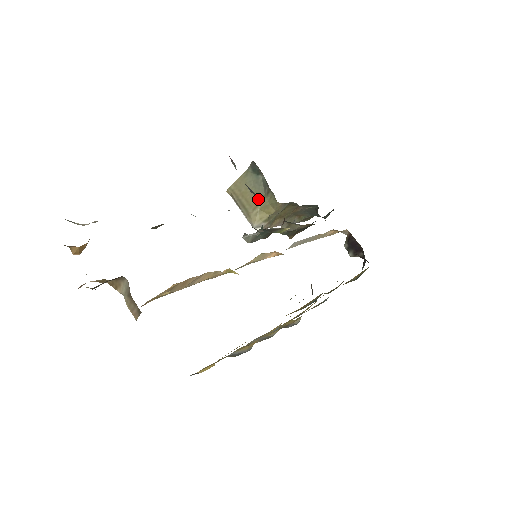
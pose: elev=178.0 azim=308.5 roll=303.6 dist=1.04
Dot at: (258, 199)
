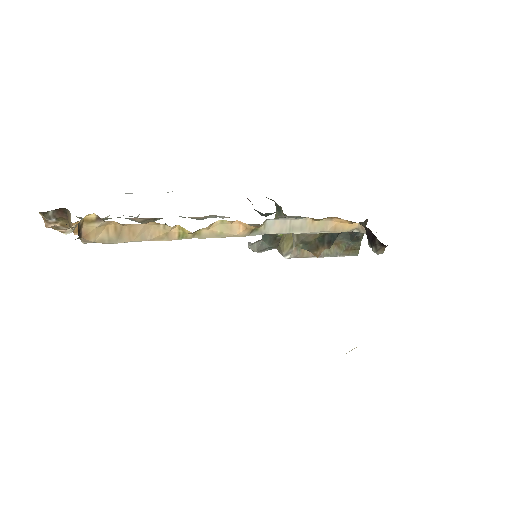
Dot at: occluded
